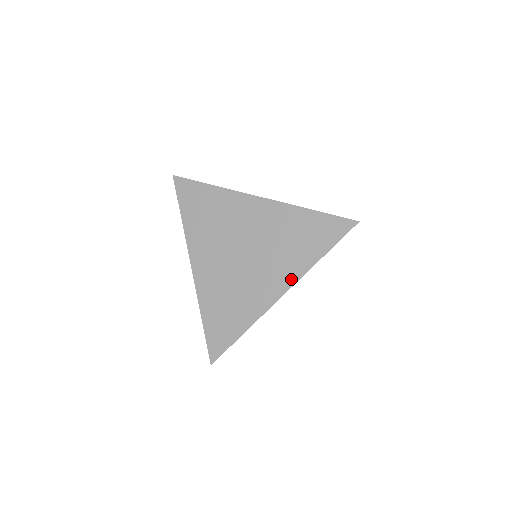
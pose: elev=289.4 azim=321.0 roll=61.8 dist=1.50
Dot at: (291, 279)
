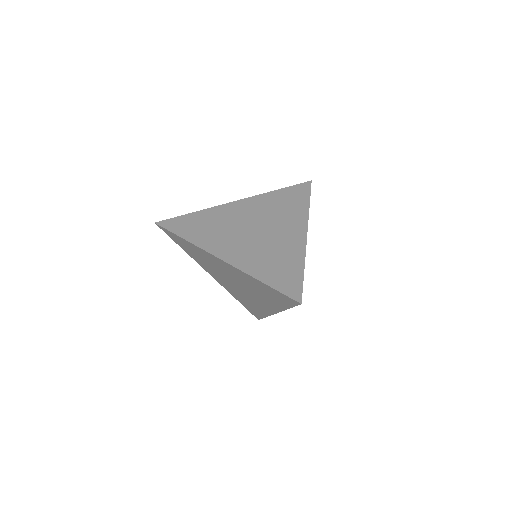
Dot at: (303, 222)
